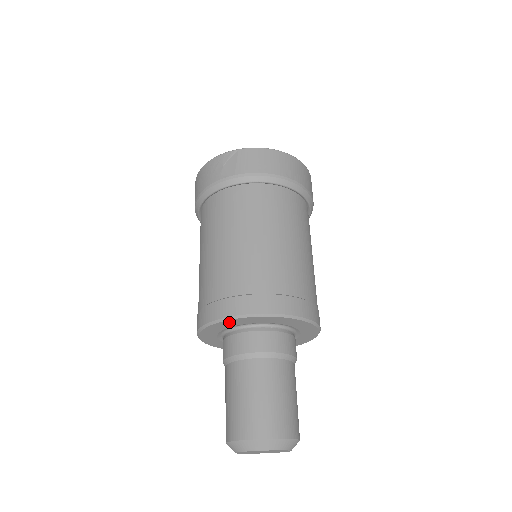
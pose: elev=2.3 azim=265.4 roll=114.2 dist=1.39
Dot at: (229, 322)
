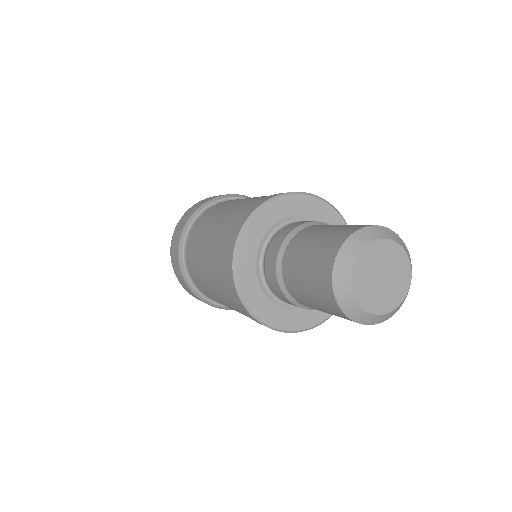
Dot at: (275, 207)
